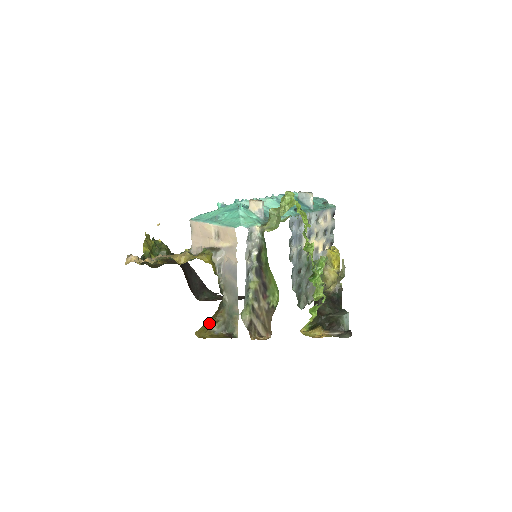
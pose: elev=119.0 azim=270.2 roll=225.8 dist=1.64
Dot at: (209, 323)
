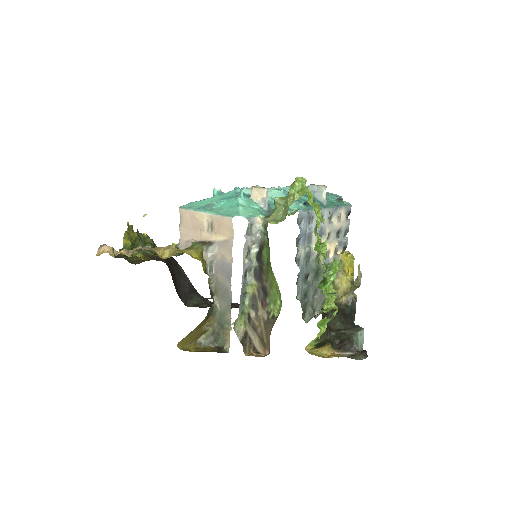
Dot at: (195, 333)
